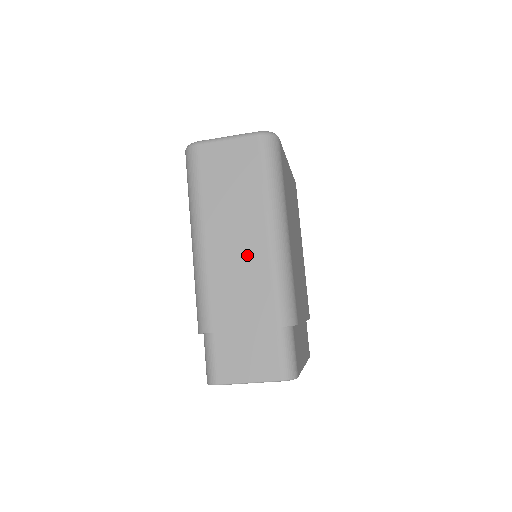
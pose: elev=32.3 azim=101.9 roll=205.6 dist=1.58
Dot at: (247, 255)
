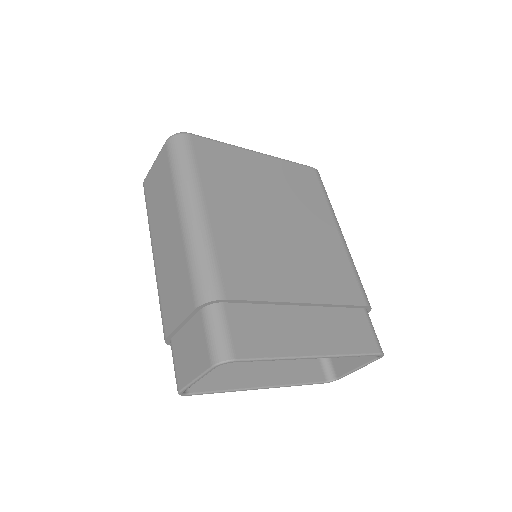
Dot at: (173, 250)
